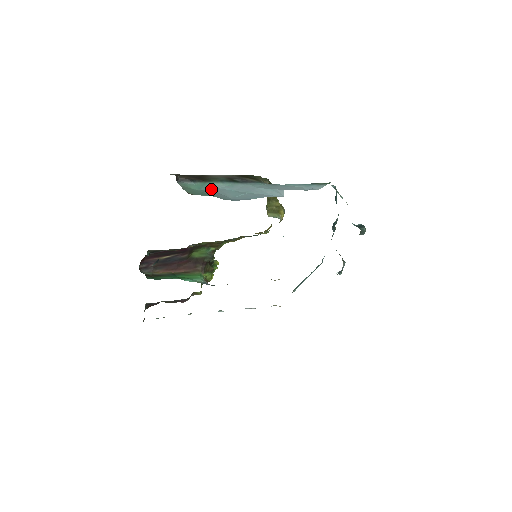
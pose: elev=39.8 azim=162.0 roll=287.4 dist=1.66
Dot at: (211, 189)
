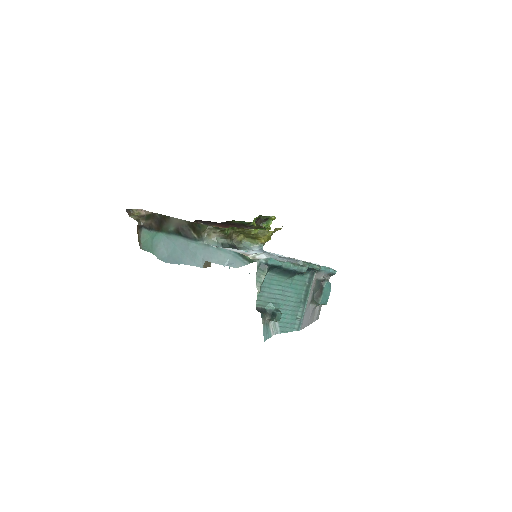
Dot at: (161, 239)
